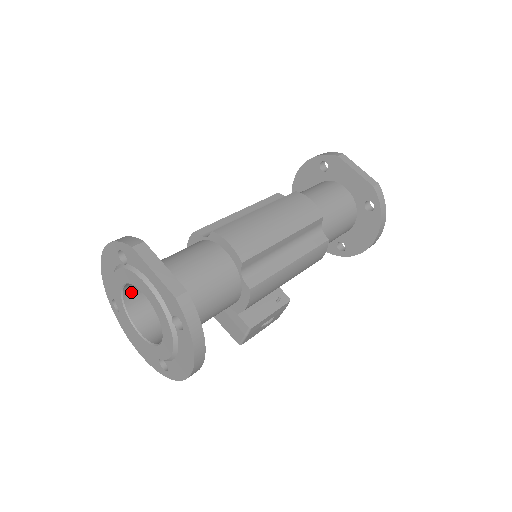
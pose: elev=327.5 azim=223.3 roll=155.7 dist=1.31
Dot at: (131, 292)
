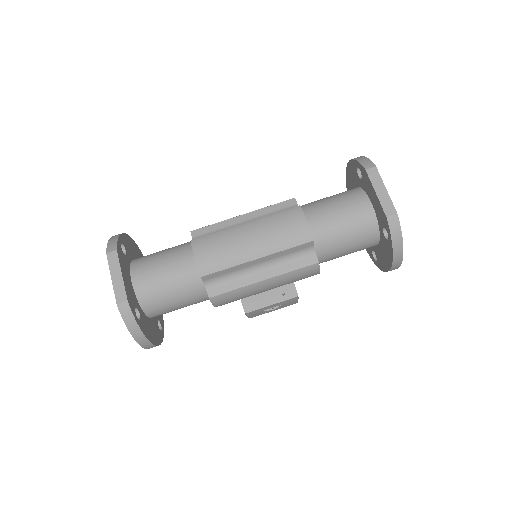
Dot at: occluded
